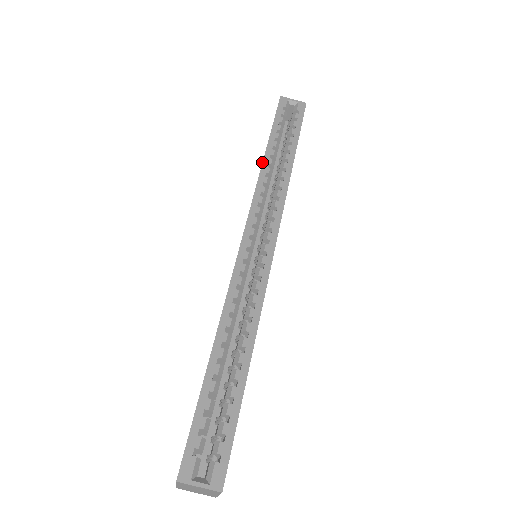
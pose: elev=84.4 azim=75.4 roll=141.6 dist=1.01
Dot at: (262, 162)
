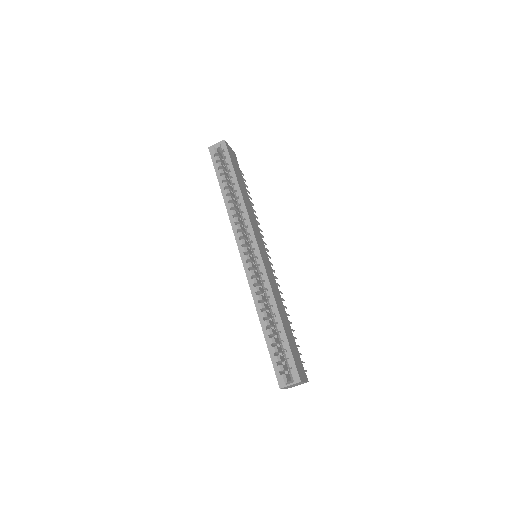
Dot at: occluded
